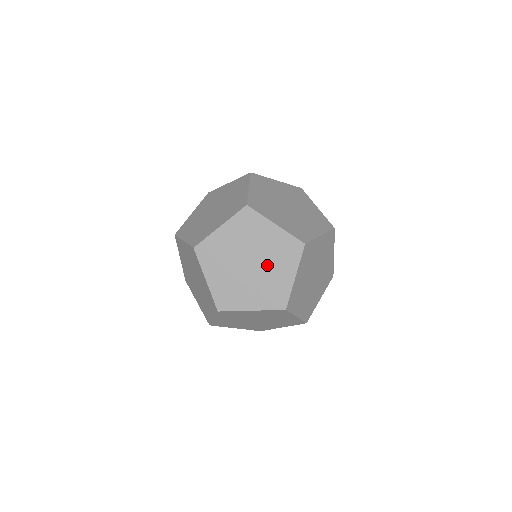
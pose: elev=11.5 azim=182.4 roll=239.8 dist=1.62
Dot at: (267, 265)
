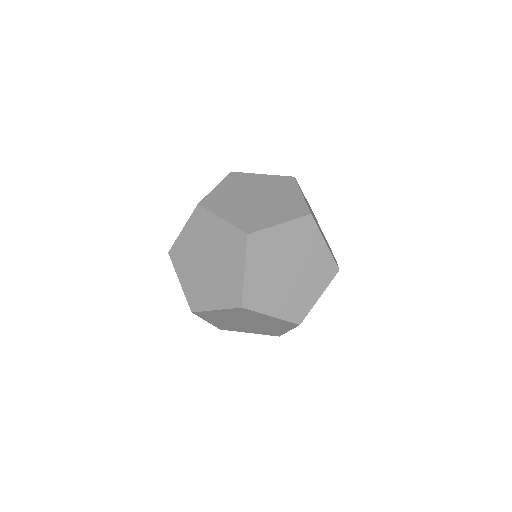
Dot at: (220, 262)
